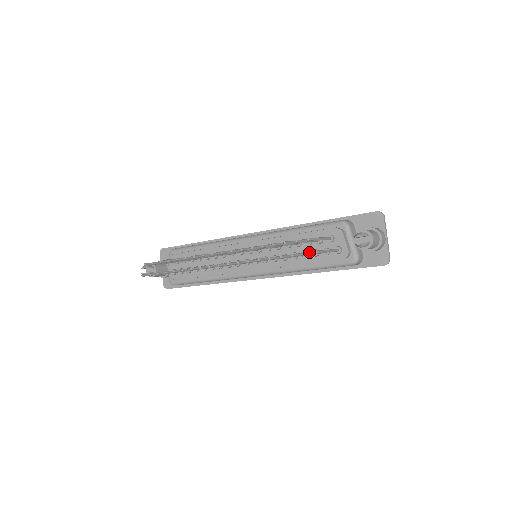
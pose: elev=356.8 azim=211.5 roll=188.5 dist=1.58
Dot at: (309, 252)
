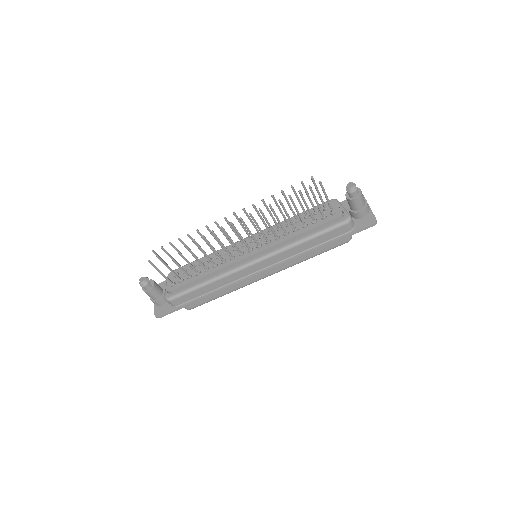
Dot at: occluded
